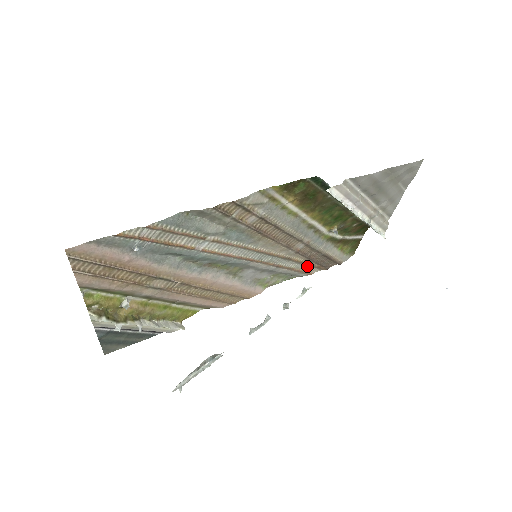
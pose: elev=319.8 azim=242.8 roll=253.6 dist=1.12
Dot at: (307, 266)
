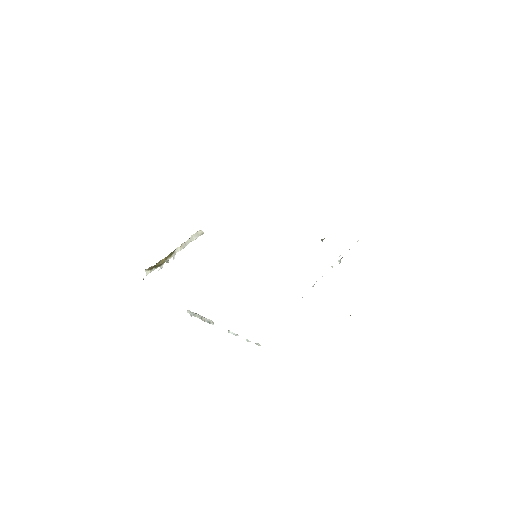
Dot at: occluded
